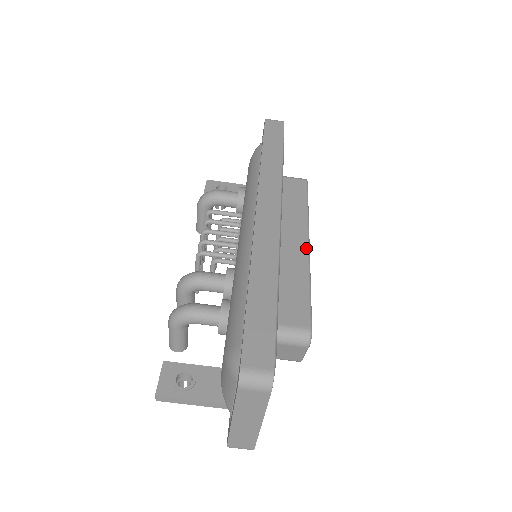
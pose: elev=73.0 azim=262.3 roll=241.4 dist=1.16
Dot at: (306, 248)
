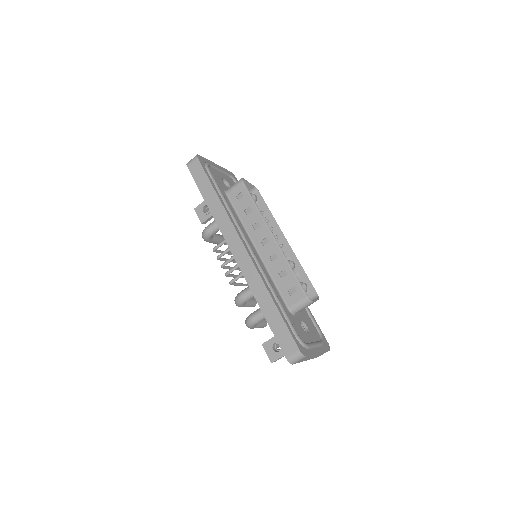
Dot at: (274, 242)
